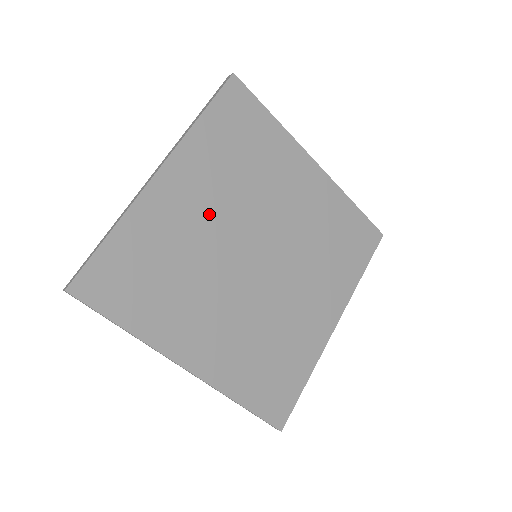
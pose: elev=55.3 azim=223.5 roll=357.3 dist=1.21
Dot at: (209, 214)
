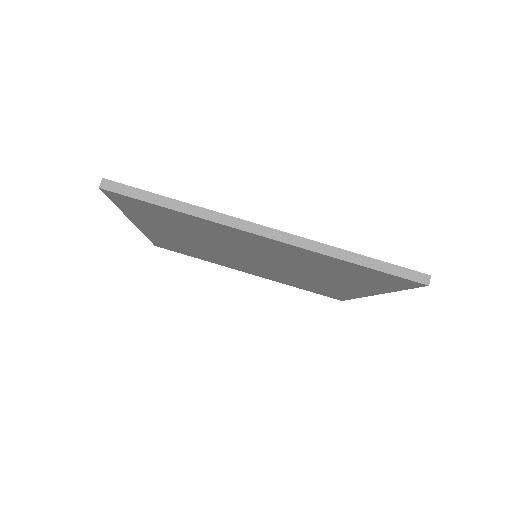
Dot at: occluded
